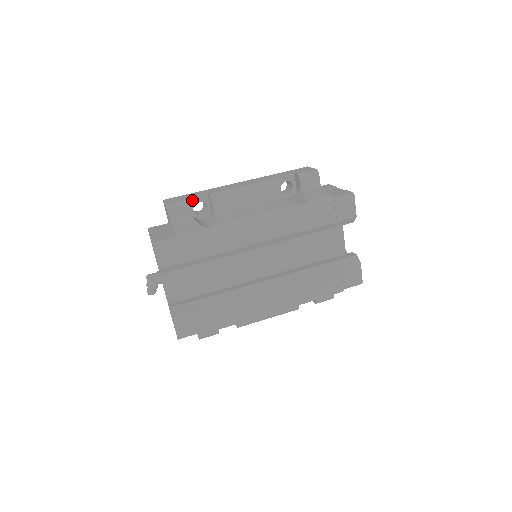
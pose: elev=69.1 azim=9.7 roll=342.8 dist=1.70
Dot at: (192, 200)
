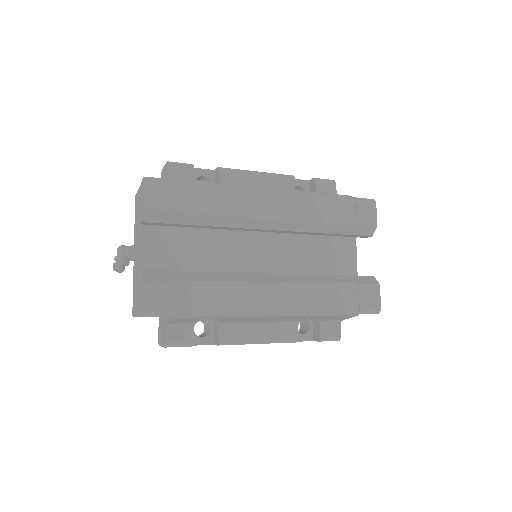
Dot at: (196, 172)
